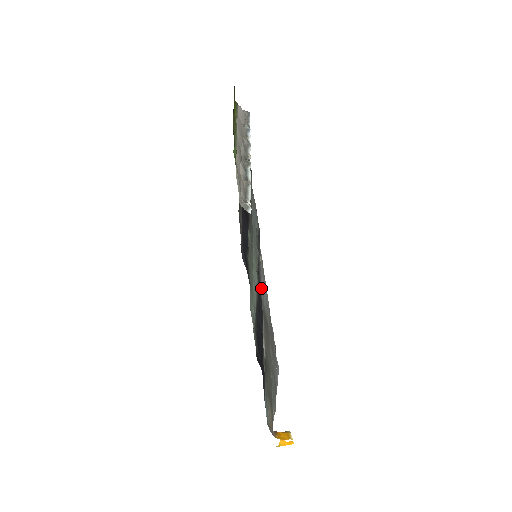
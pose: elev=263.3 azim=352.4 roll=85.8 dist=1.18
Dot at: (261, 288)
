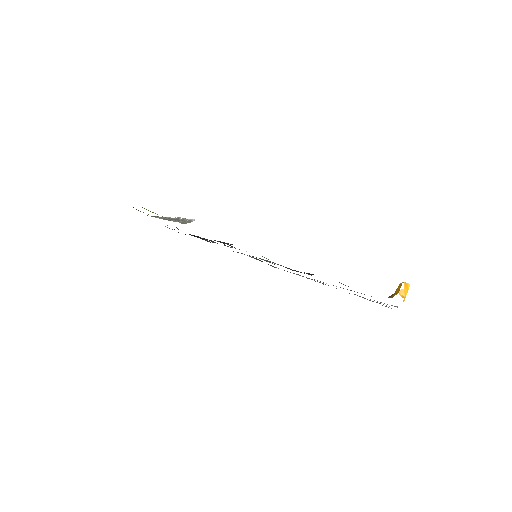
Dot at: occluded
